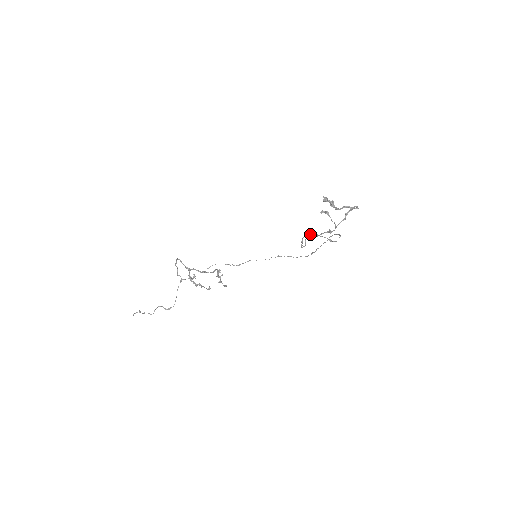
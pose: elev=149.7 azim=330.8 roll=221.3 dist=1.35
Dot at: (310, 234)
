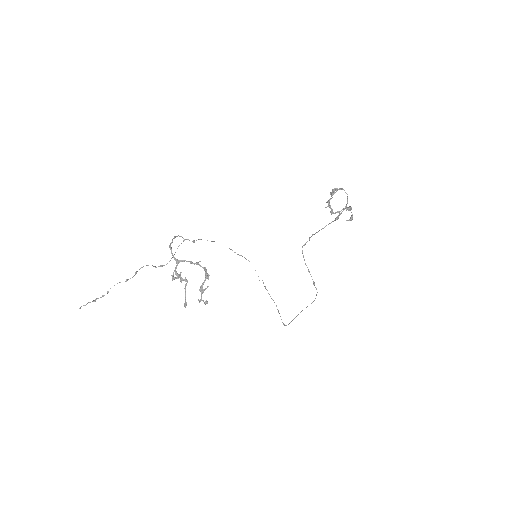
Dot at: occluded
